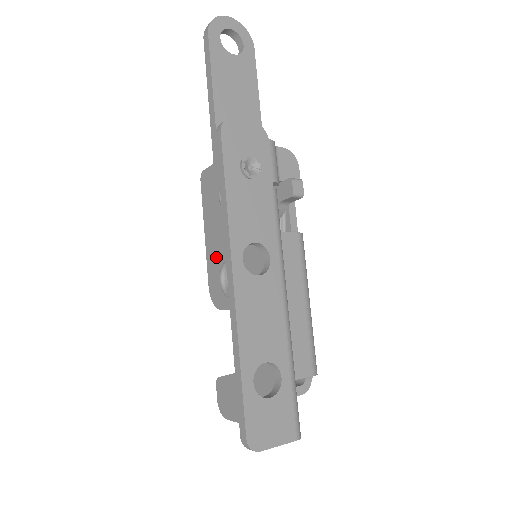
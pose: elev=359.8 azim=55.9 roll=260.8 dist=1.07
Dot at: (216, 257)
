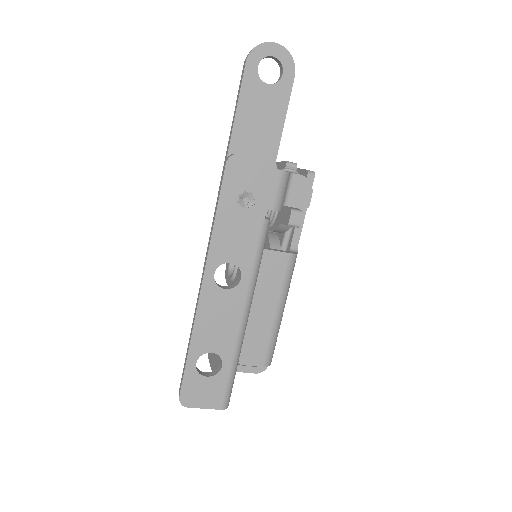
Dot at: occluded
